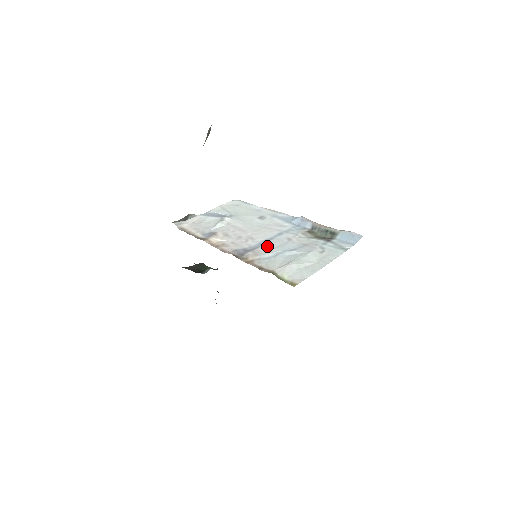
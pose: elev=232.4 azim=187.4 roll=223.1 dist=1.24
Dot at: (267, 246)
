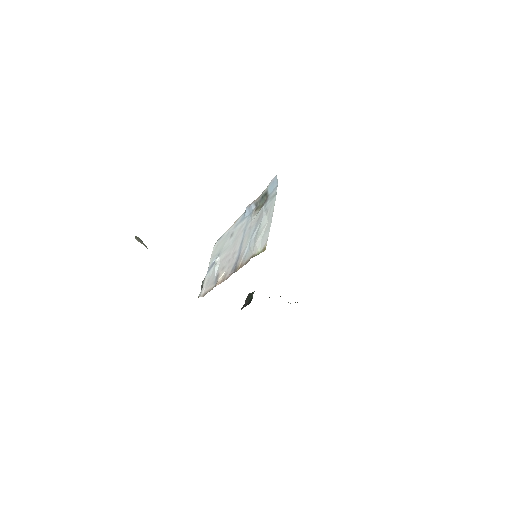
Dot at: (243, 247)
